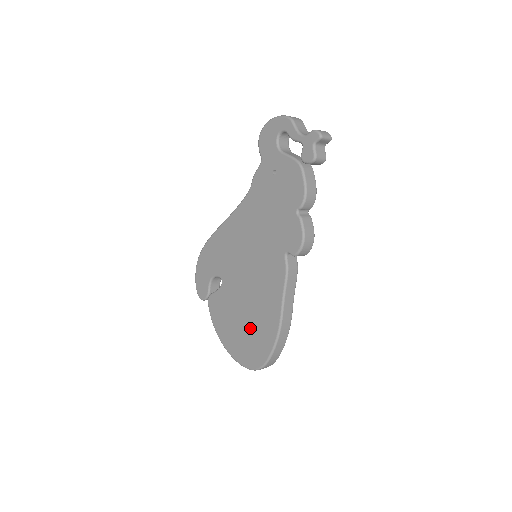
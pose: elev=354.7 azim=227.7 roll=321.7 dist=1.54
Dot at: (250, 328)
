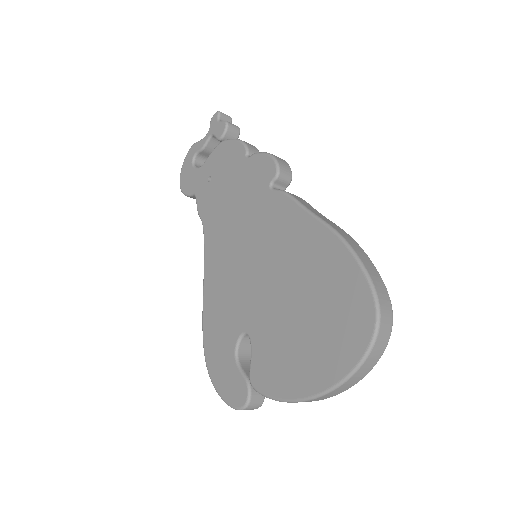
Dot at: (316, 302)
